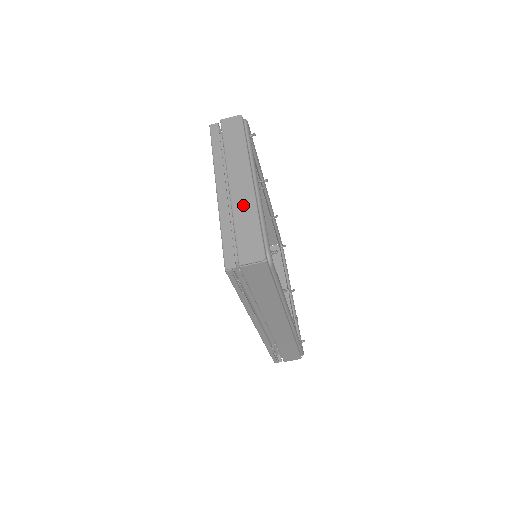
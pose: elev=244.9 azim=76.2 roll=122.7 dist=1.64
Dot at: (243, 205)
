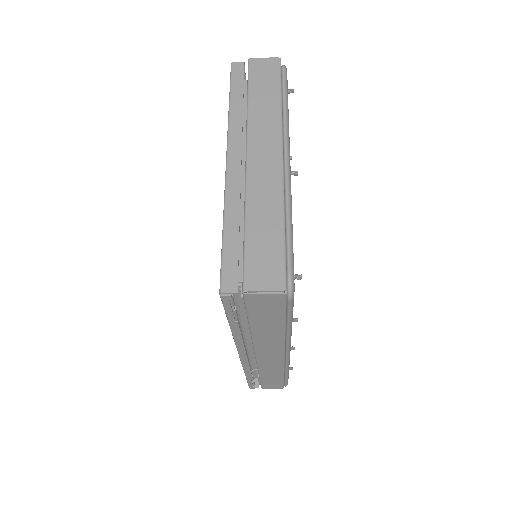
Dot at: (263, 195)
